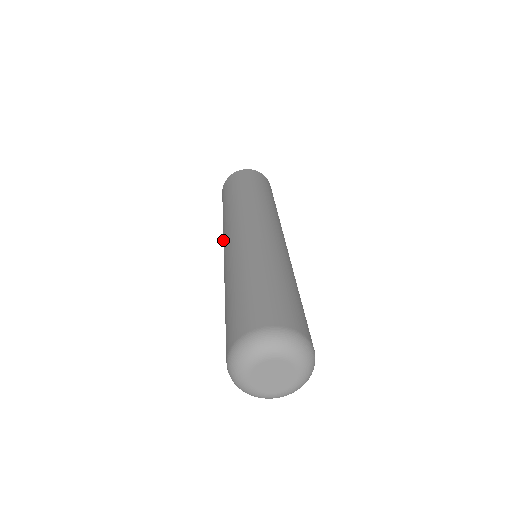
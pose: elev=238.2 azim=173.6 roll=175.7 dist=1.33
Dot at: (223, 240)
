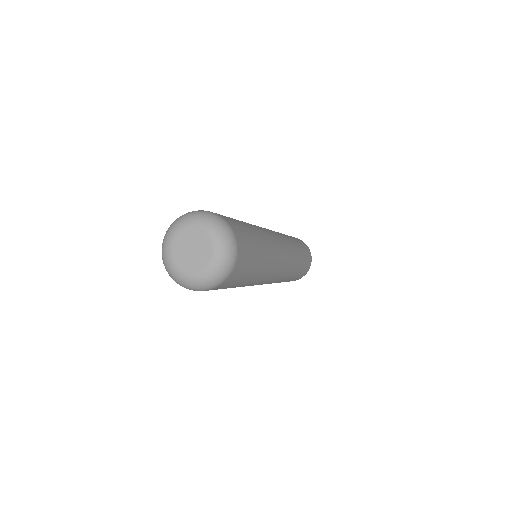
Dot at: occluded
